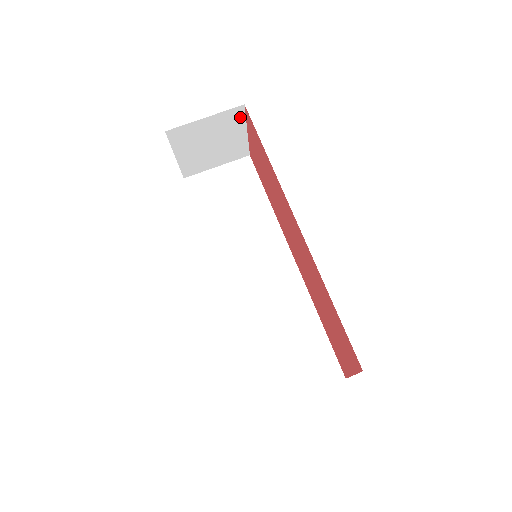
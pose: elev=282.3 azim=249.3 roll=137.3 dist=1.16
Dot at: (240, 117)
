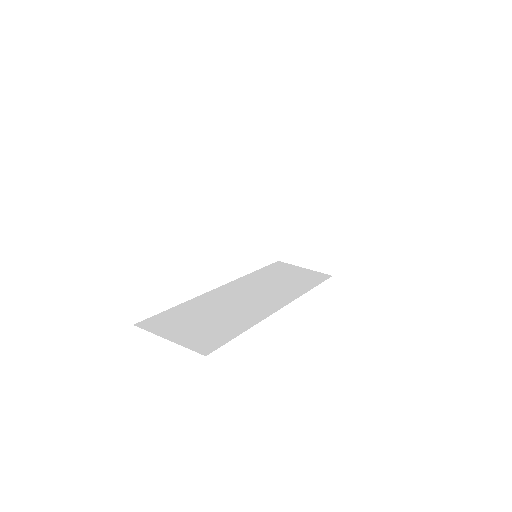
Dot at: (337, 220)
